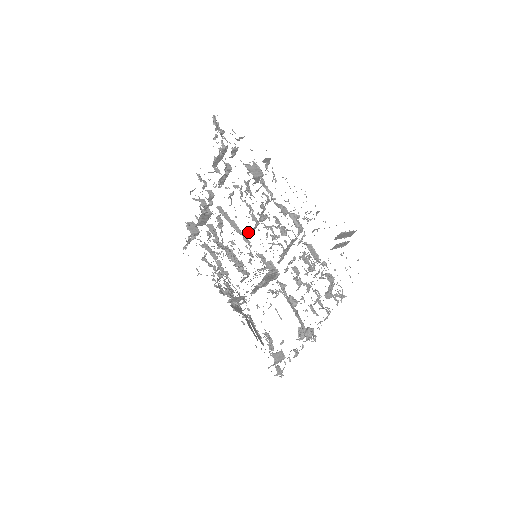
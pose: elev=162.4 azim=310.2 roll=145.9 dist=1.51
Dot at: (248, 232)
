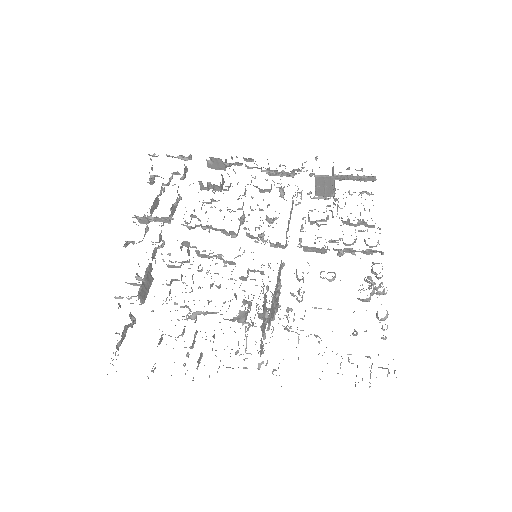
Dot at: (234, 235)
